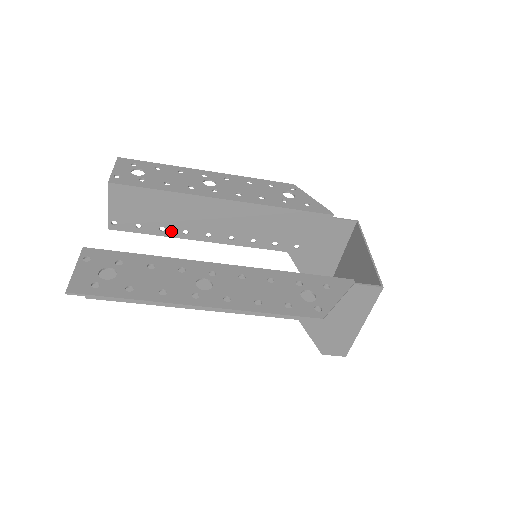
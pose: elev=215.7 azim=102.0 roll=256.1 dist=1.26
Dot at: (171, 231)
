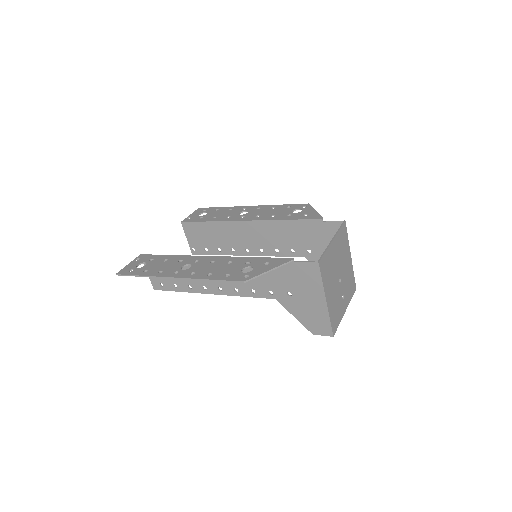
Dot at: (224, 250)
